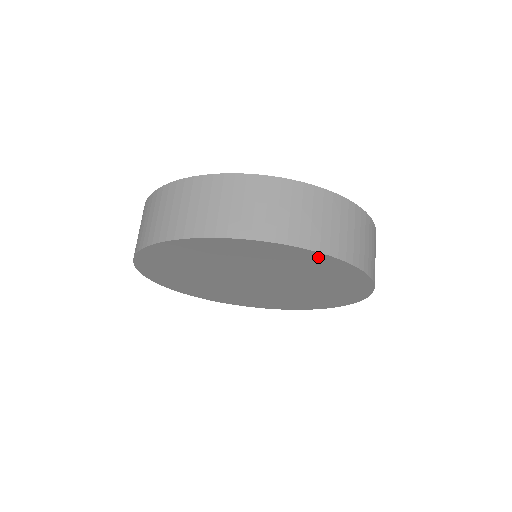
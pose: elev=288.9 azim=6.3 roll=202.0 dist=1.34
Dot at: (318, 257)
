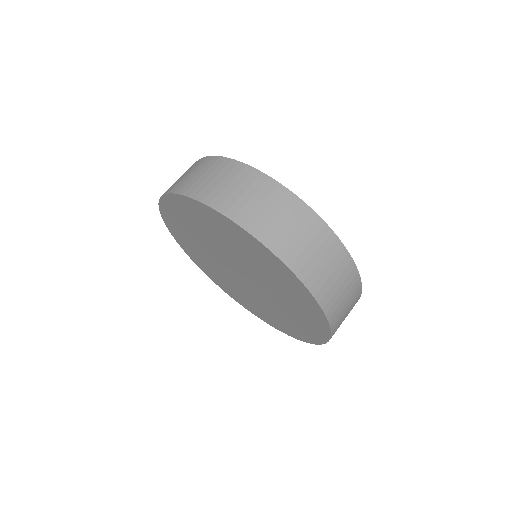
Dot at: (215, 215)
